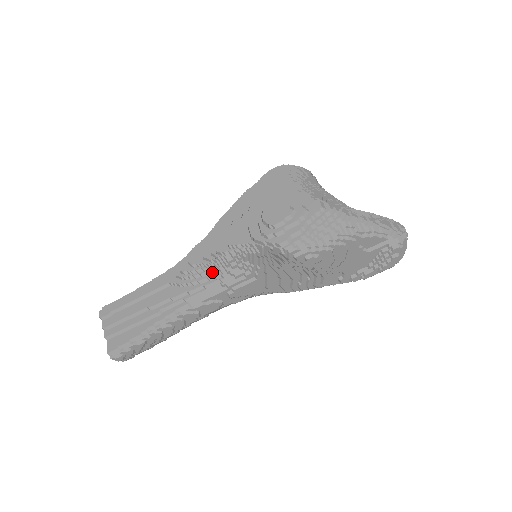
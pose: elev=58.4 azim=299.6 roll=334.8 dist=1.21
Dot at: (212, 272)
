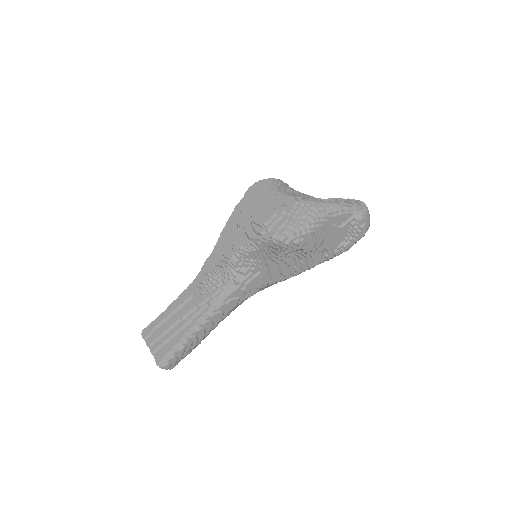
Dot at: (225, 275)
